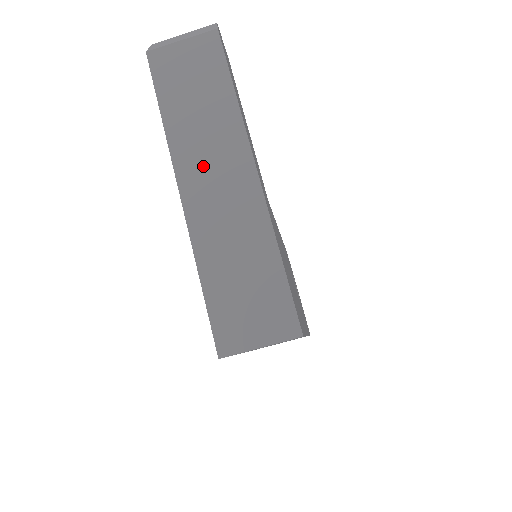
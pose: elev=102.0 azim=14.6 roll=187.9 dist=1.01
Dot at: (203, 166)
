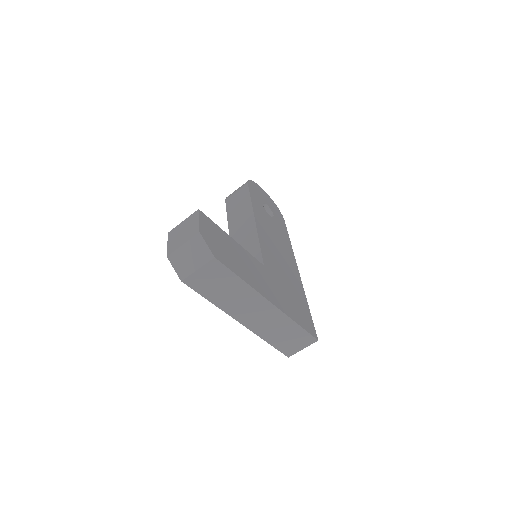
Dot at: (245, 311)
